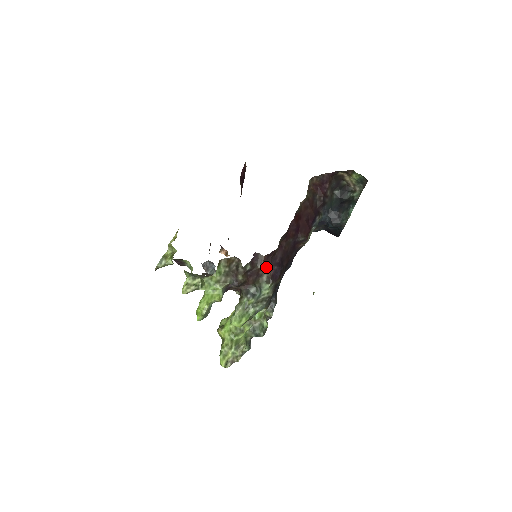
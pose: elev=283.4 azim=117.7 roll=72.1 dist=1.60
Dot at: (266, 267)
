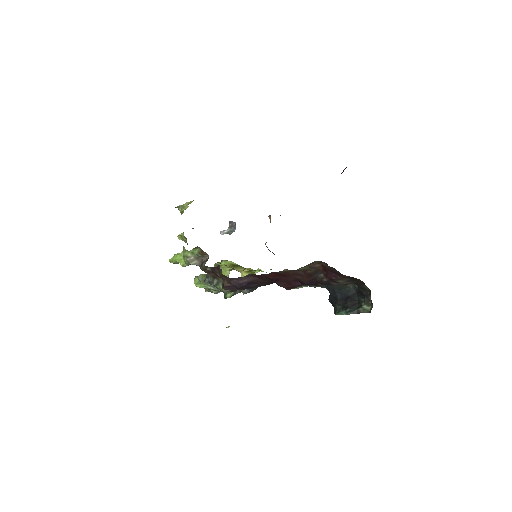
Dot at: (224, 279)
